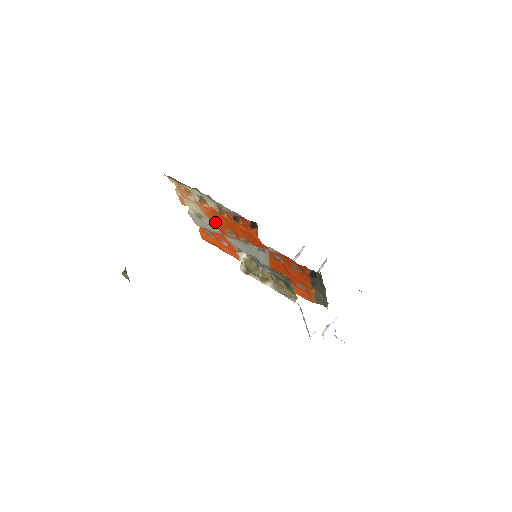
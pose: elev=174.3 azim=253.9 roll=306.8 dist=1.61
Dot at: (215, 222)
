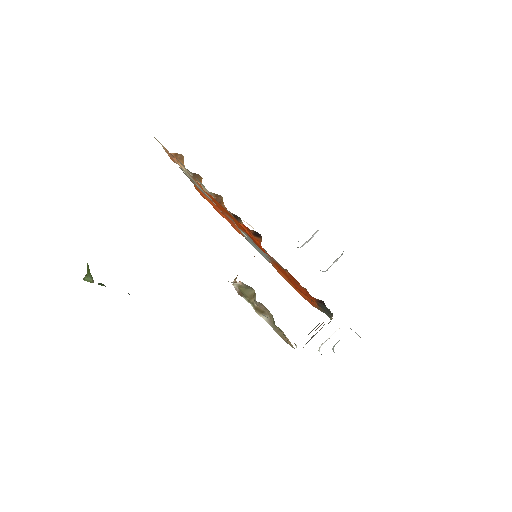
Dot at: occluded
